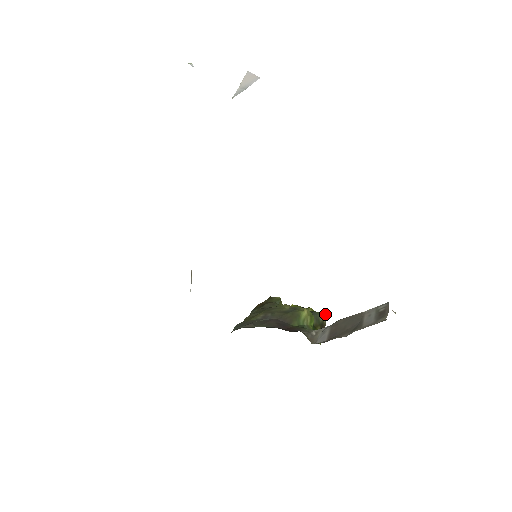
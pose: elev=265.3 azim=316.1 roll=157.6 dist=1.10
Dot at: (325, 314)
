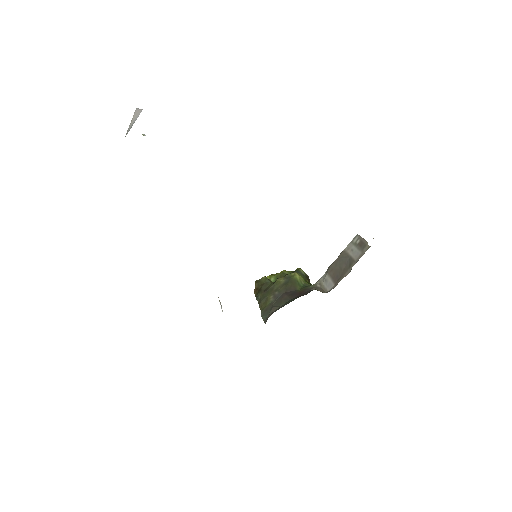
Dot at: (300, 268)
